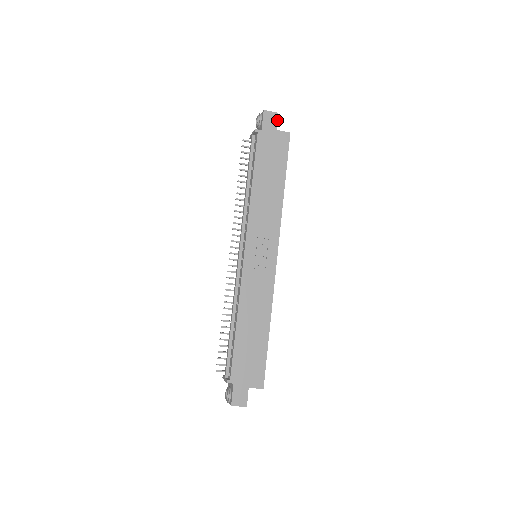
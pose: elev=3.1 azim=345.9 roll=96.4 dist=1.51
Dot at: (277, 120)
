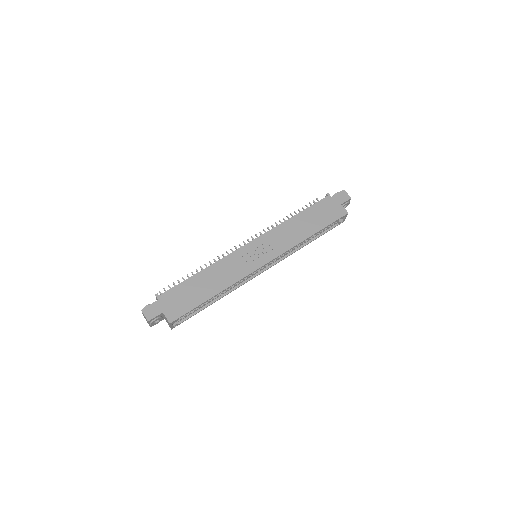
Dot at: (347, 200)
